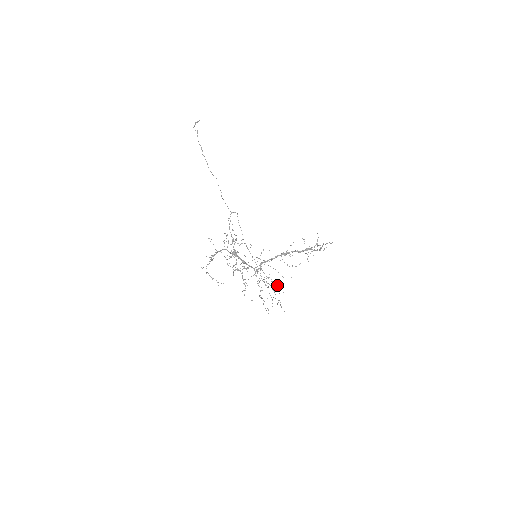
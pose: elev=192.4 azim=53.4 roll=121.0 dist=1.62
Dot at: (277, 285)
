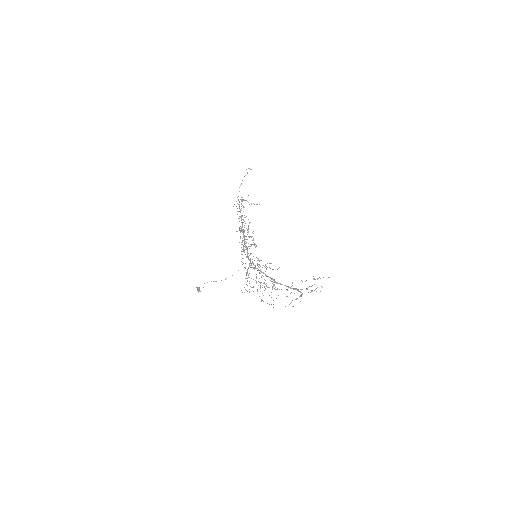
Dot at: (265, 288)
